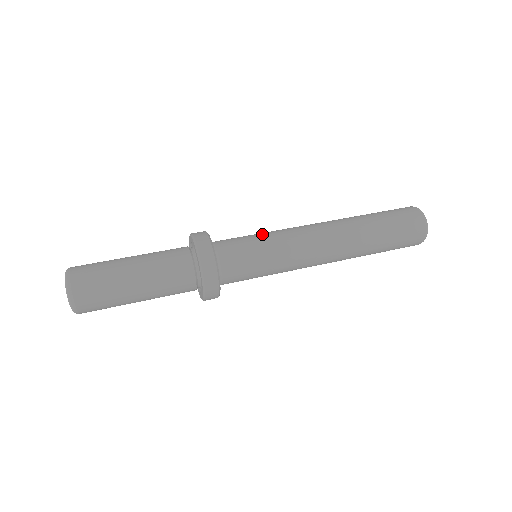
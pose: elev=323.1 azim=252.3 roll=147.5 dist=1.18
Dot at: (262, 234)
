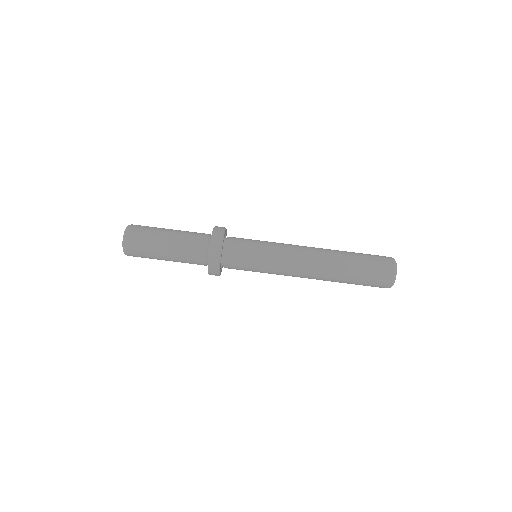
Dot at: (263, 248)
